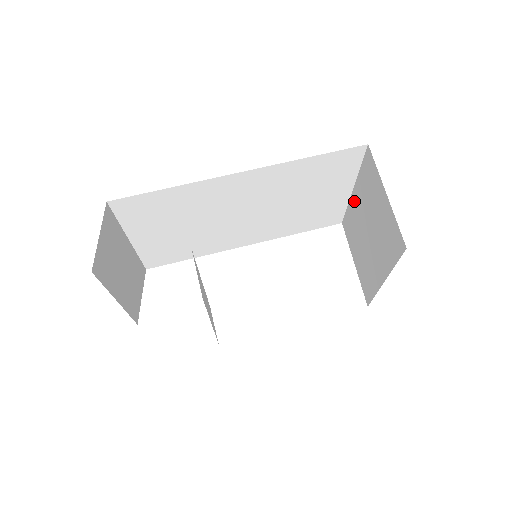
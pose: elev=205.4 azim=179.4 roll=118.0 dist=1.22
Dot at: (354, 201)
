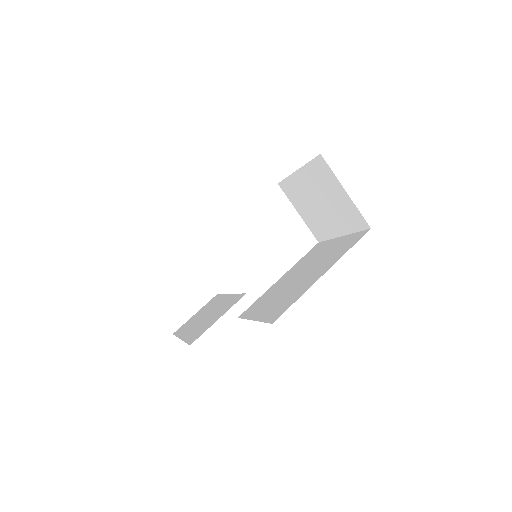
Dot at: (298, 178)
